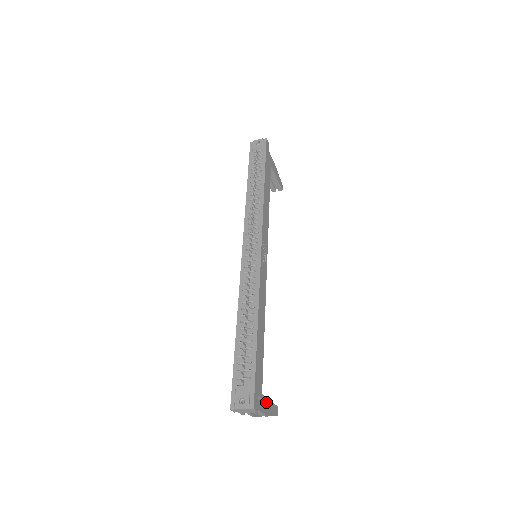
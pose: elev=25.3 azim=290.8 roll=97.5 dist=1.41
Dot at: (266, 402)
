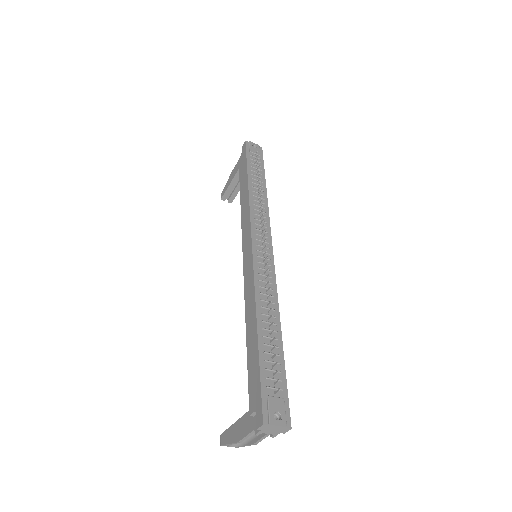
Dot at: occluded
